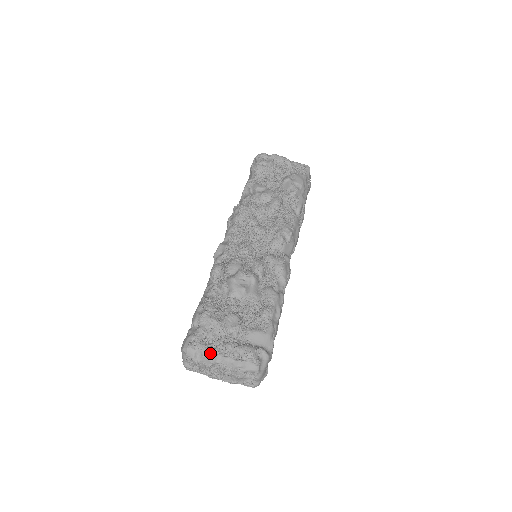
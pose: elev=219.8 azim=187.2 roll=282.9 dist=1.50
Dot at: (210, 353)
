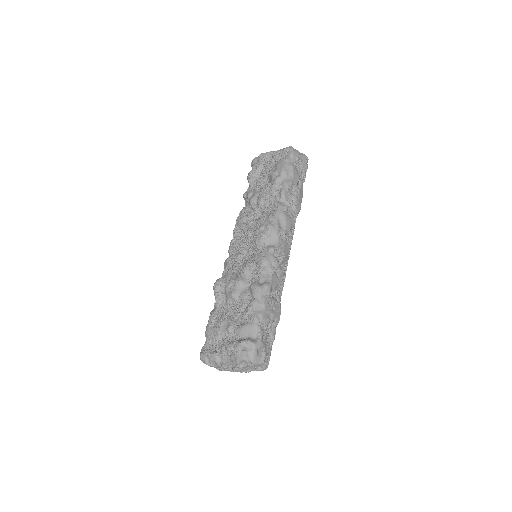
Dot at: (212, 356)
